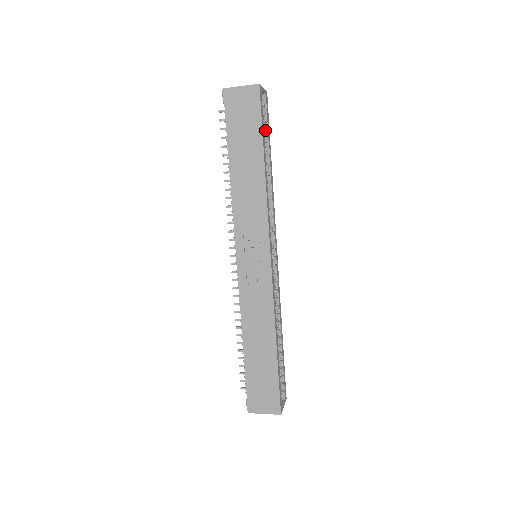
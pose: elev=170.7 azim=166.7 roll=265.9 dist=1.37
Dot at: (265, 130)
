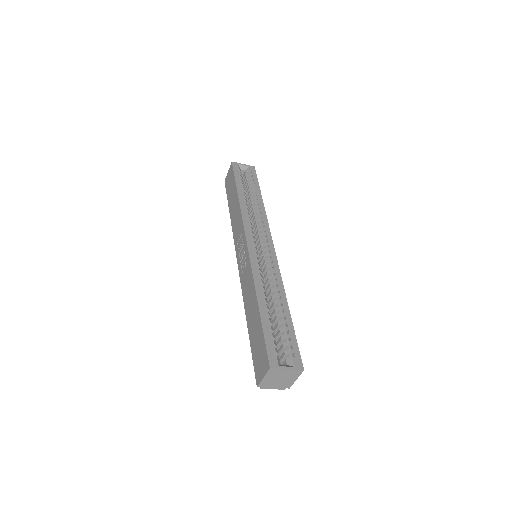
Dot at: (250, 183)
